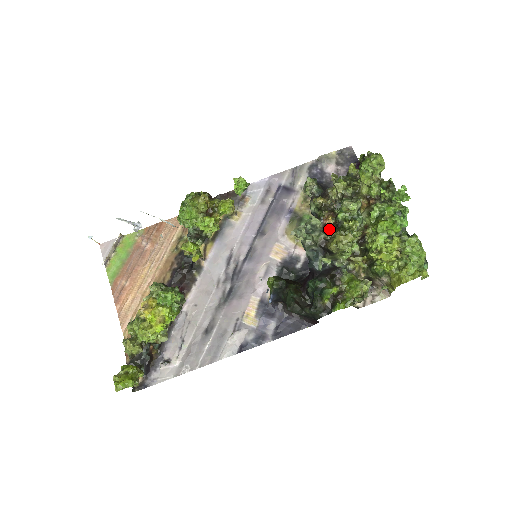
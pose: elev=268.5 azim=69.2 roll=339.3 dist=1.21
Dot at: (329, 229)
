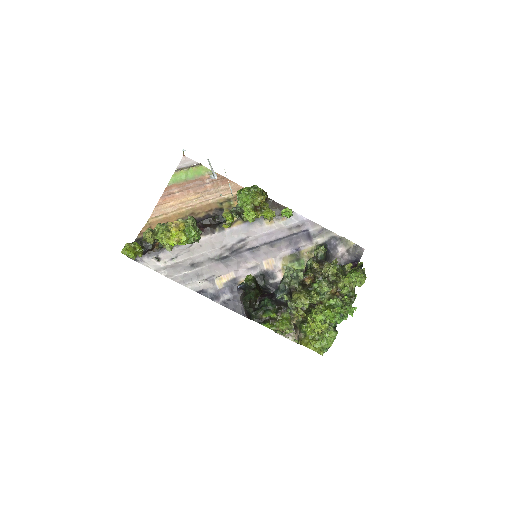
Dot at: (304, 284)
